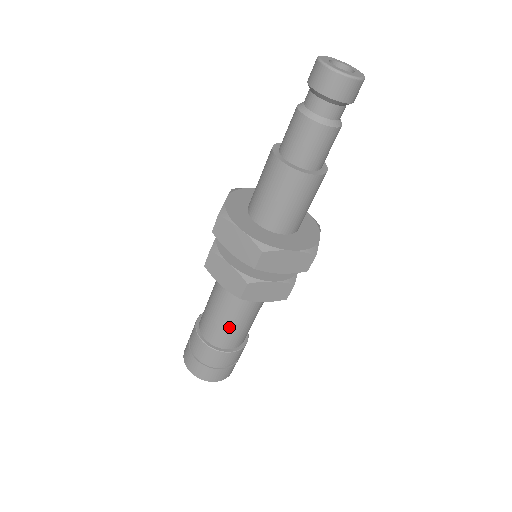
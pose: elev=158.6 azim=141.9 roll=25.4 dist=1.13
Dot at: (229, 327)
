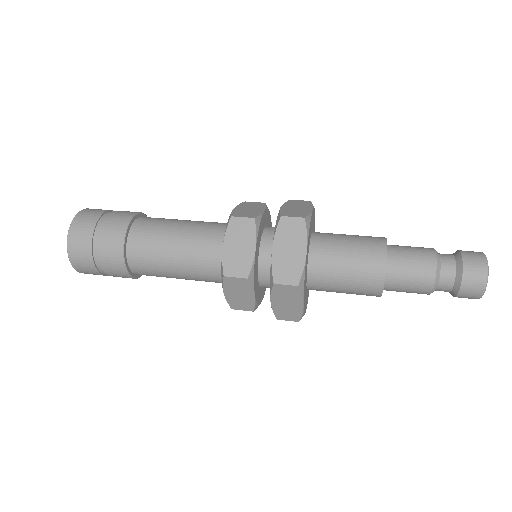
Dot at: occluded
